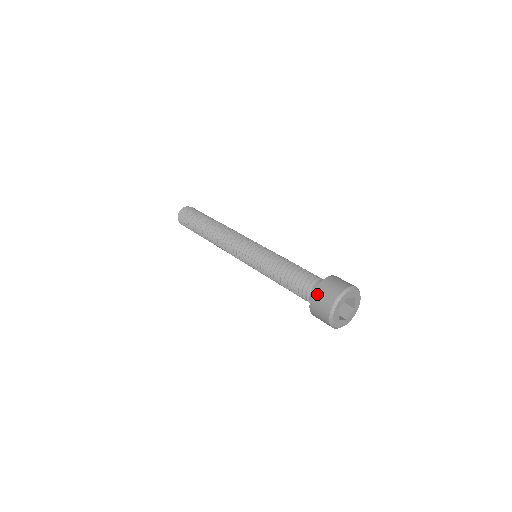
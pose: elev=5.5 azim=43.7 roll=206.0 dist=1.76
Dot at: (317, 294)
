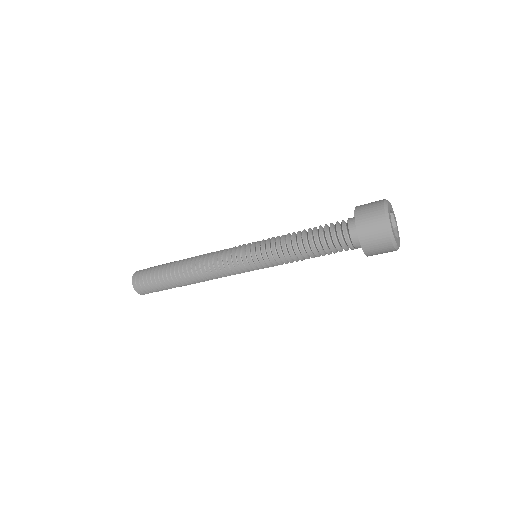
Dot at: (360, 220)
